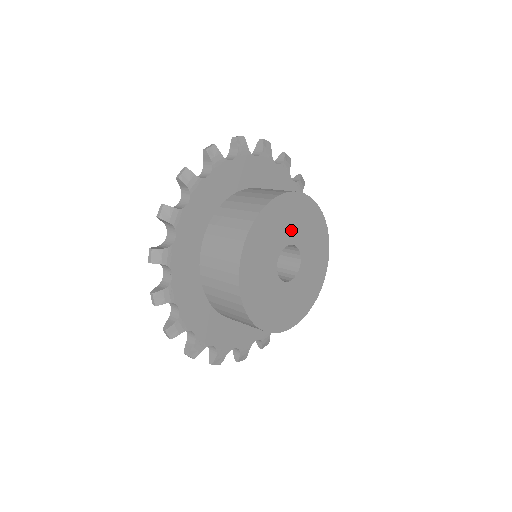
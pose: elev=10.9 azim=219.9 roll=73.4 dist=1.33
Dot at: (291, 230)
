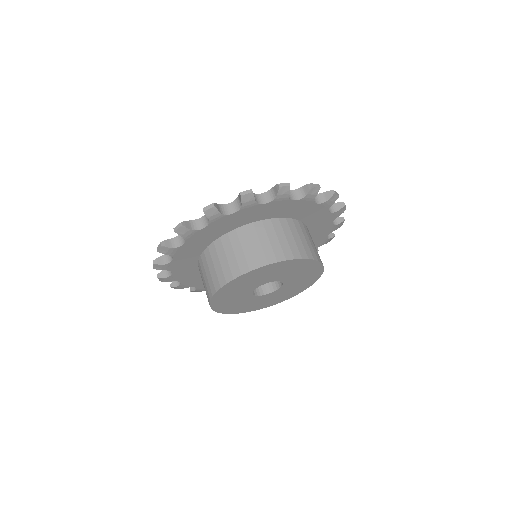
Dot at: (280, 275)
